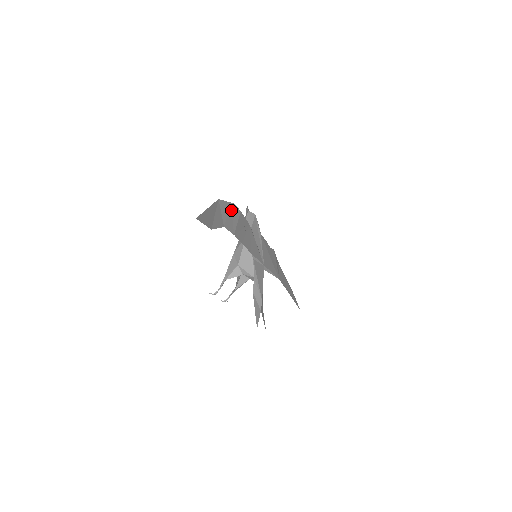
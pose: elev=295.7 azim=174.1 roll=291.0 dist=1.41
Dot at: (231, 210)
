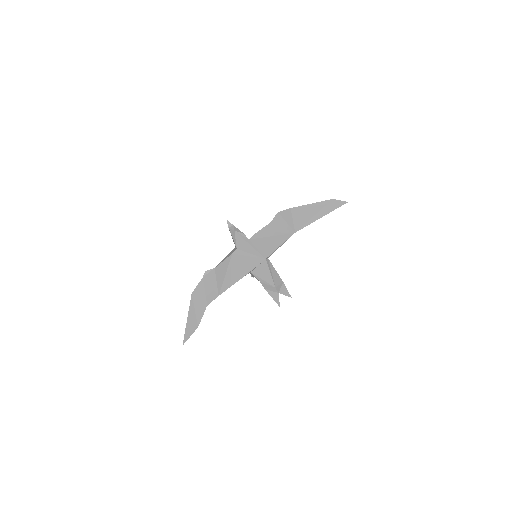
Dot at: (206, 283)
